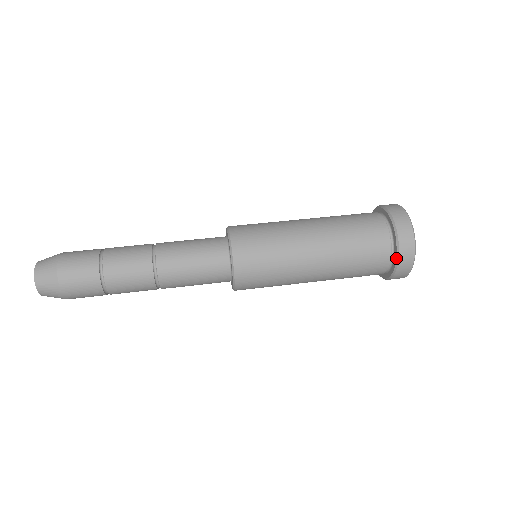
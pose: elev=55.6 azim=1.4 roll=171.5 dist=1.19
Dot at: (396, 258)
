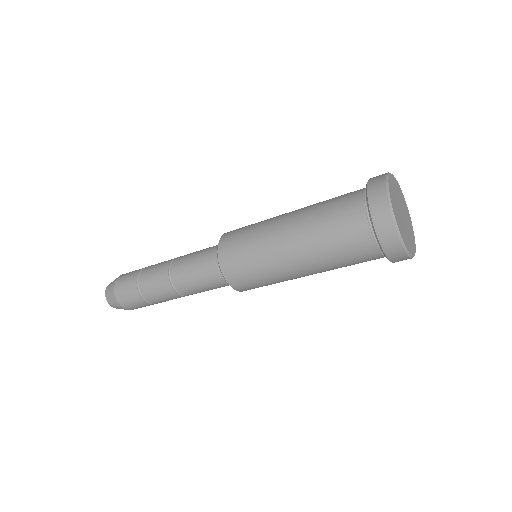
Dot at: occluded
